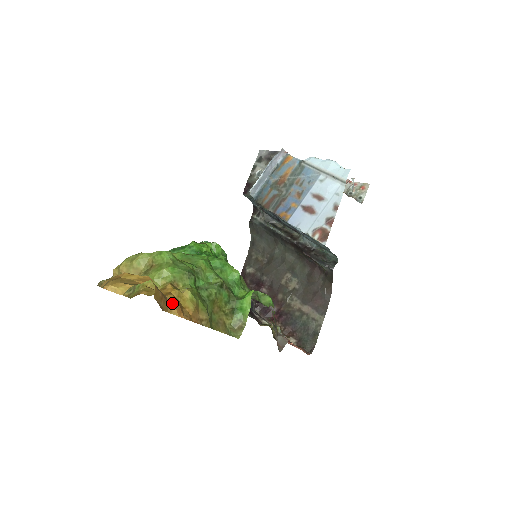
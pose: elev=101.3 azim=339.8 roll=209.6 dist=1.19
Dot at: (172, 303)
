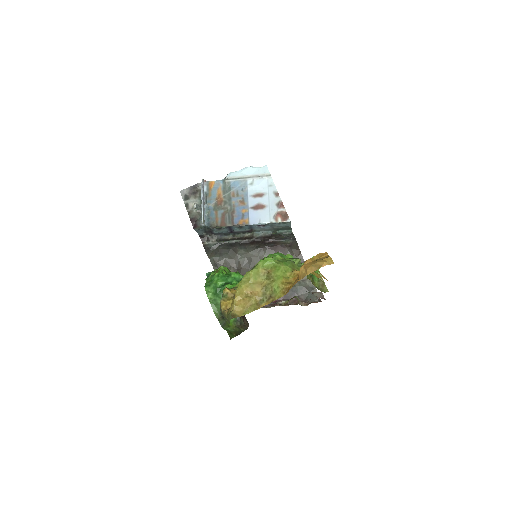
Dot at: (320, 273)
